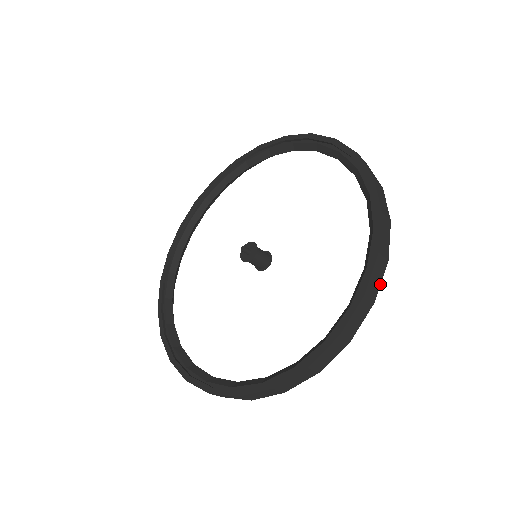
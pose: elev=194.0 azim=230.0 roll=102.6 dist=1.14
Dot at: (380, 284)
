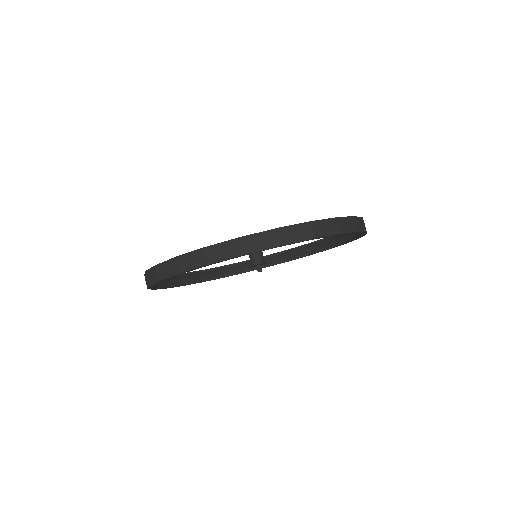
Dot at: occluded
